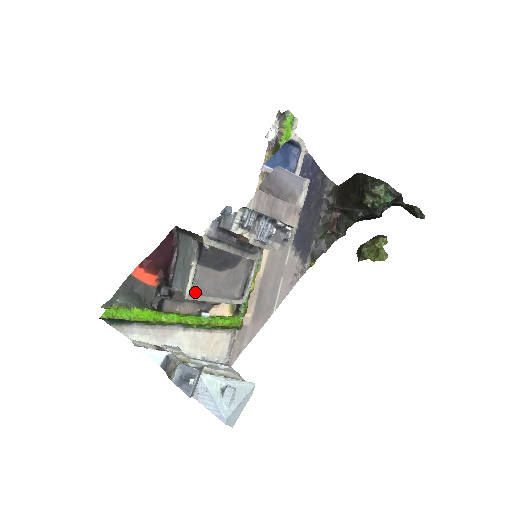
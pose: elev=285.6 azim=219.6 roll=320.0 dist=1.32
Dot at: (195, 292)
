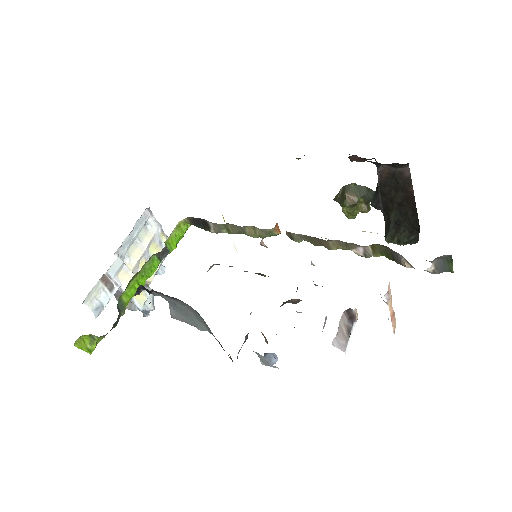
Dot at: occluded
